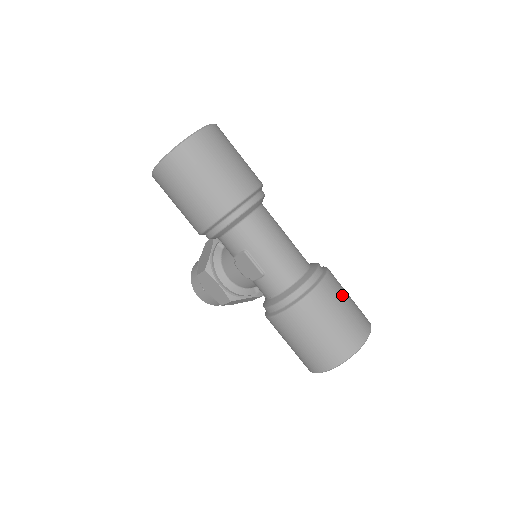
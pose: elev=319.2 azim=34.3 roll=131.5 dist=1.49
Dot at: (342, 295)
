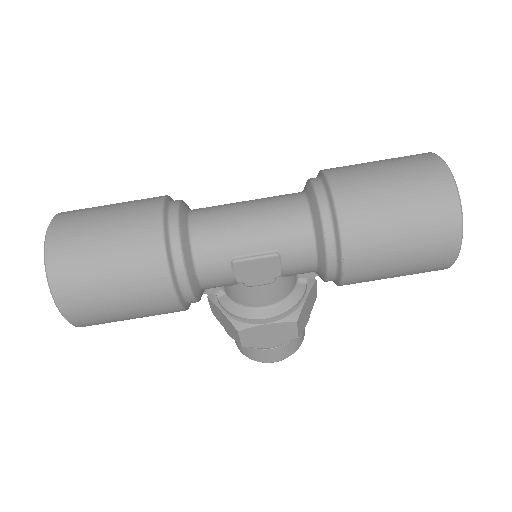
Dot at: (364, 167)
